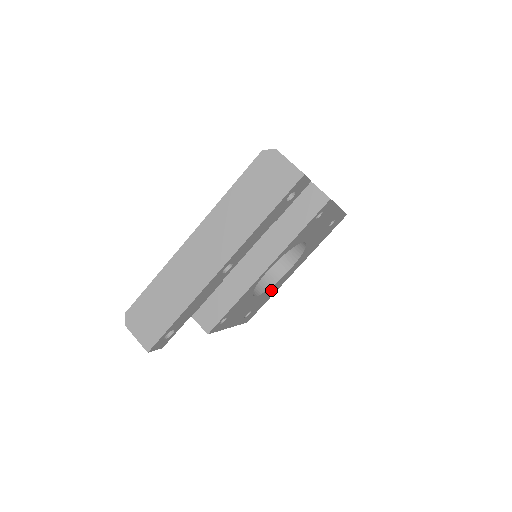
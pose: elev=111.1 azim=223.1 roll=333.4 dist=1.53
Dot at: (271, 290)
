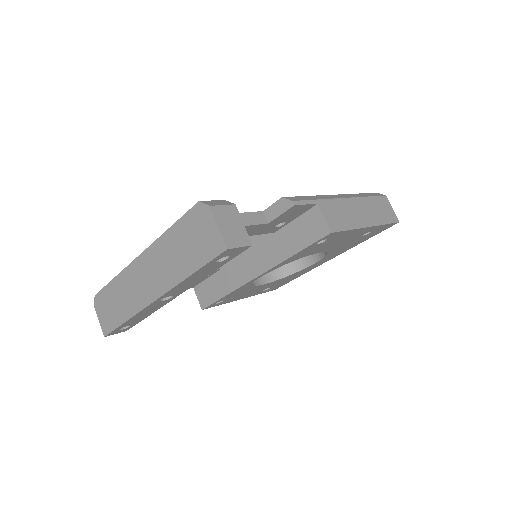
Dot at: (294, 275)
